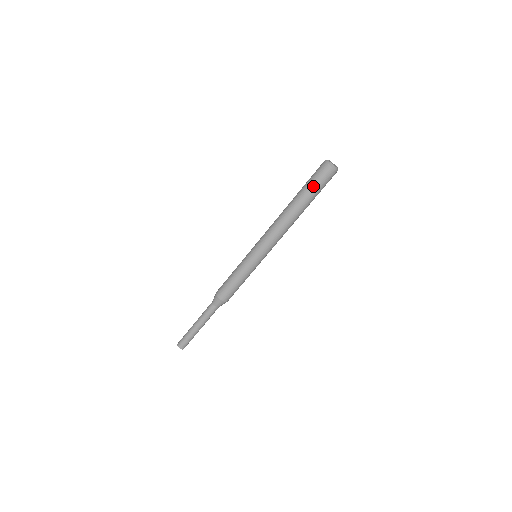
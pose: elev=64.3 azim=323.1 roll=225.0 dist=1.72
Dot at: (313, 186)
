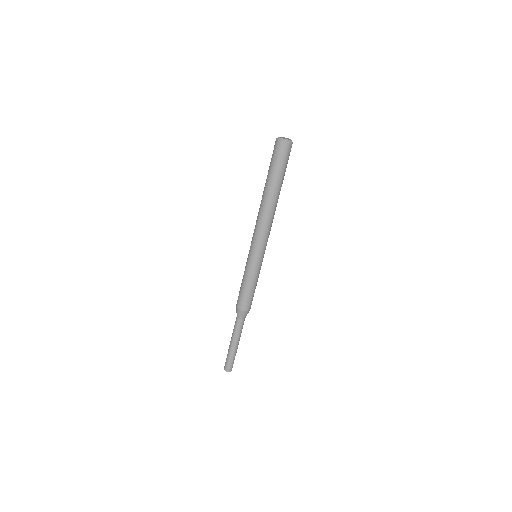
Dot at: (273, 166)
